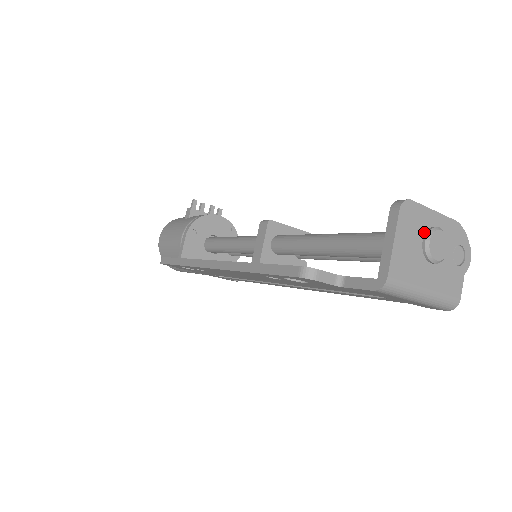
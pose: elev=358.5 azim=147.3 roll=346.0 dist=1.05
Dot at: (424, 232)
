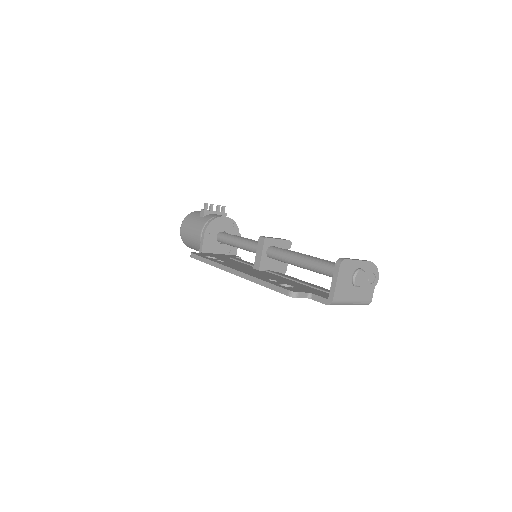
Dot at: (353, 273)
